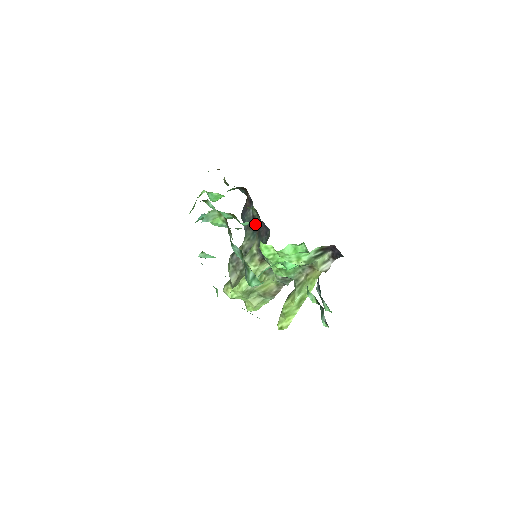
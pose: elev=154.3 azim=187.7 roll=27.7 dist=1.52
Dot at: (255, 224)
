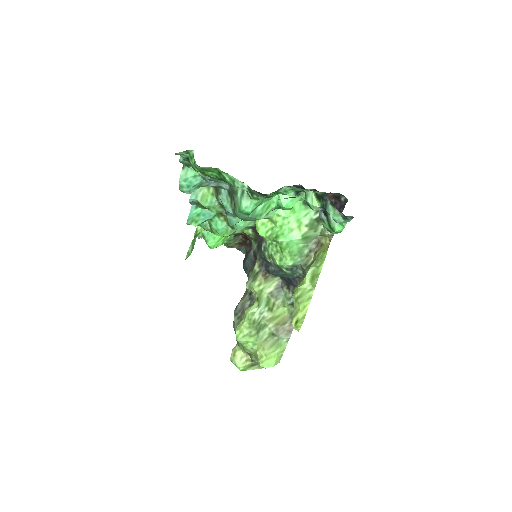
Dot at: occluded
